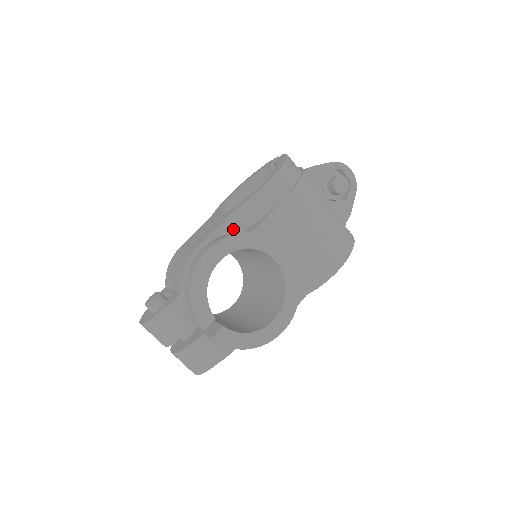
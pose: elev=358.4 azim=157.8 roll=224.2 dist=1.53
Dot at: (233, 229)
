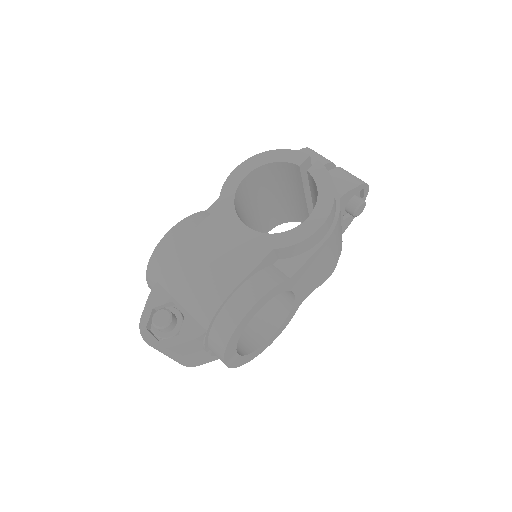
Dot at: (267, 264)
